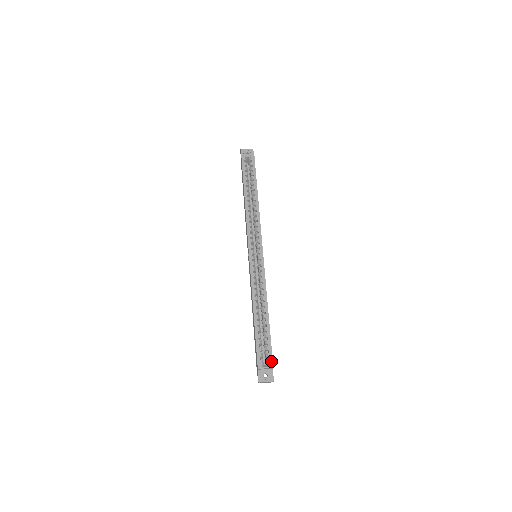
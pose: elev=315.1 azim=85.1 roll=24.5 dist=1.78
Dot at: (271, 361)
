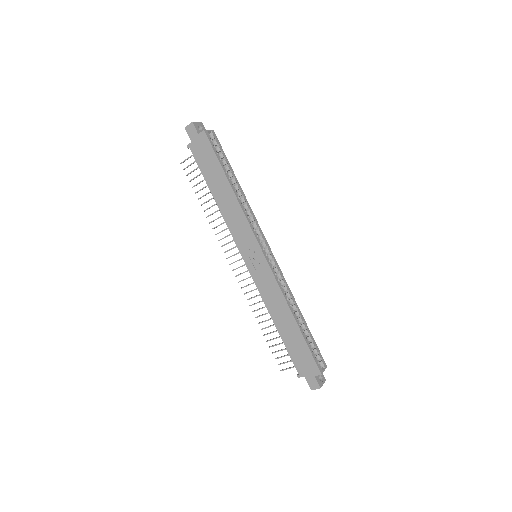
Dot at: (324, 361)
